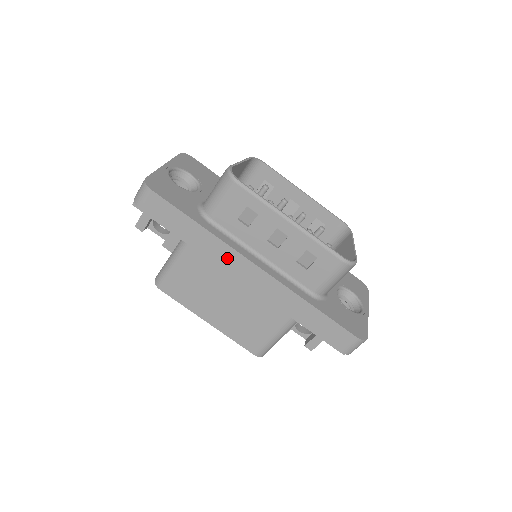
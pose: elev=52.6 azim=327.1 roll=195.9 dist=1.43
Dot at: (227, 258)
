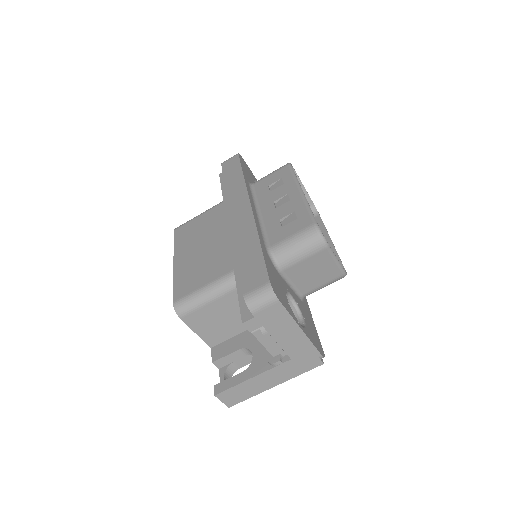
Dot at: (237, 197)
